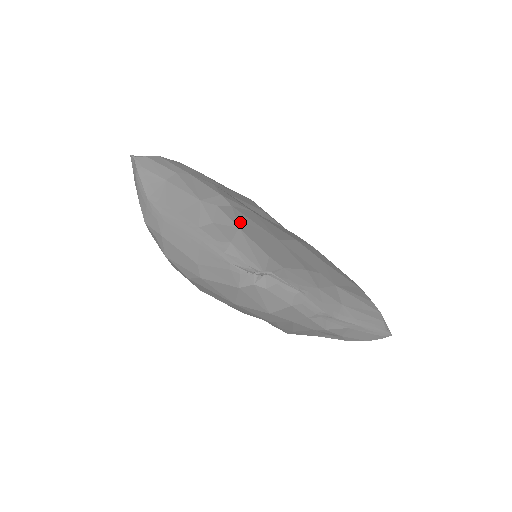
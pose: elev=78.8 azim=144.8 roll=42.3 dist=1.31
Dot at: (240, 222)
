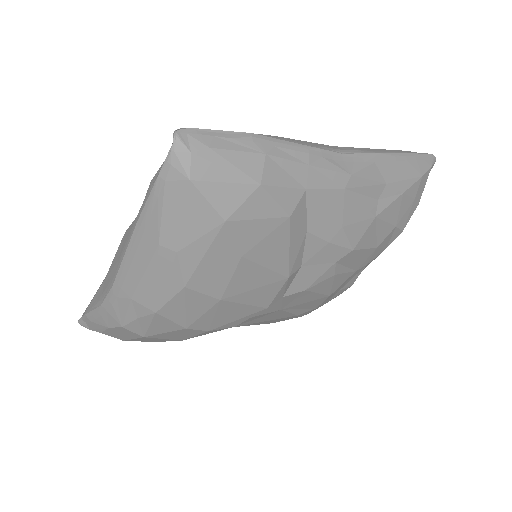
Dot at: occluded
